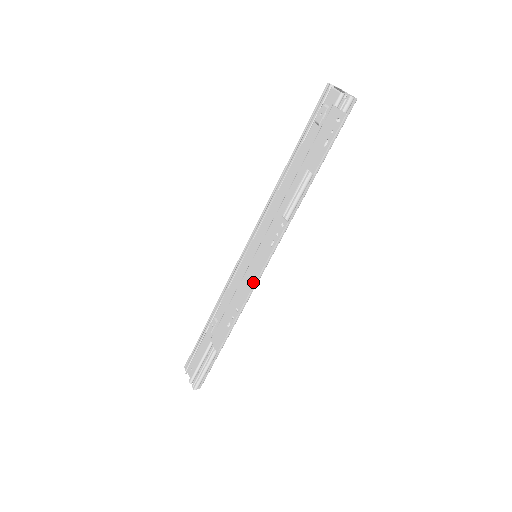
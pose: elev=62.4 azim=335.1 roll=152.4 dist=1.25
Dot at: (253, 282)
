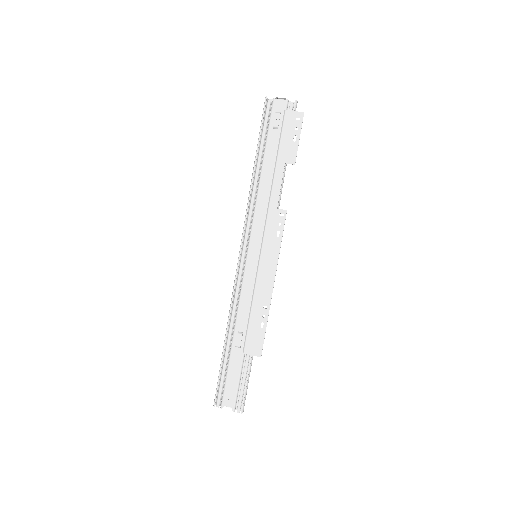
Dot at: (273, 274)
